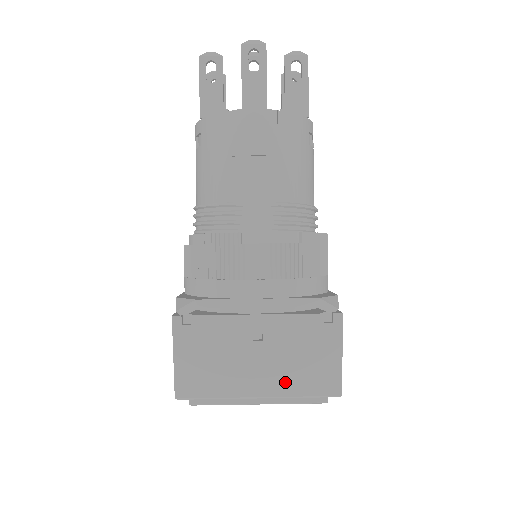
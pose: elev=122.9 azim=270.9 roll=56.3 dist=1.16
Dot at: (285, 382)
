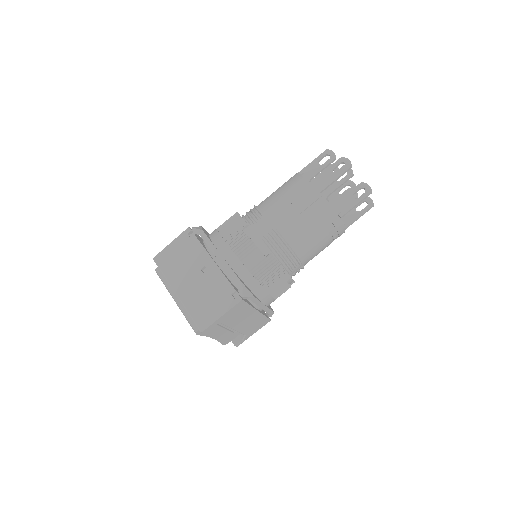
Dot at: (191, 300)
